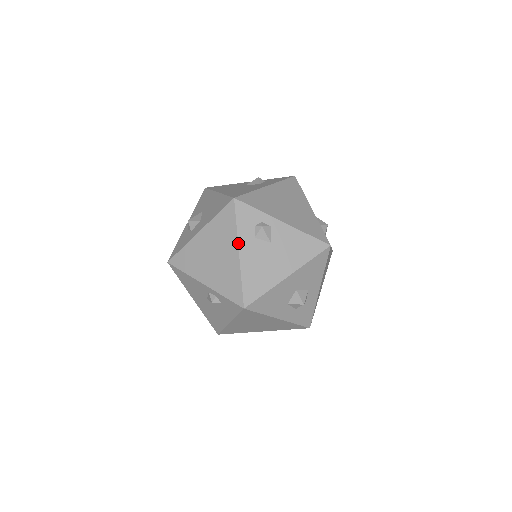
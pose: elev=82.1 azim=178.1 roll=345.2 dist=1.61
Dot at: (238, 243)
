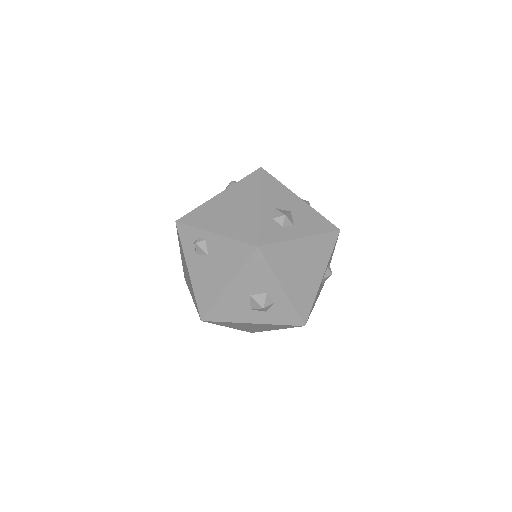
Dot at: (186, 262)
